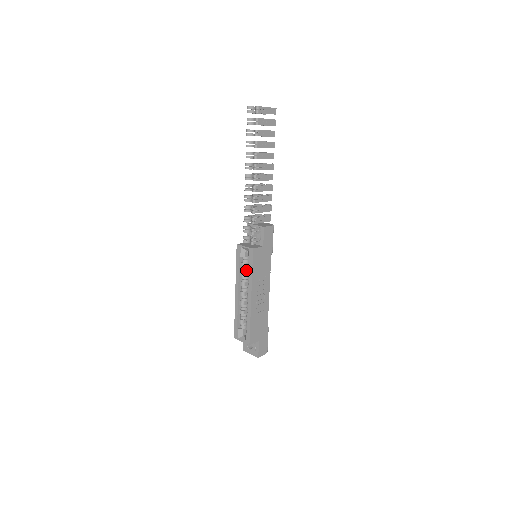
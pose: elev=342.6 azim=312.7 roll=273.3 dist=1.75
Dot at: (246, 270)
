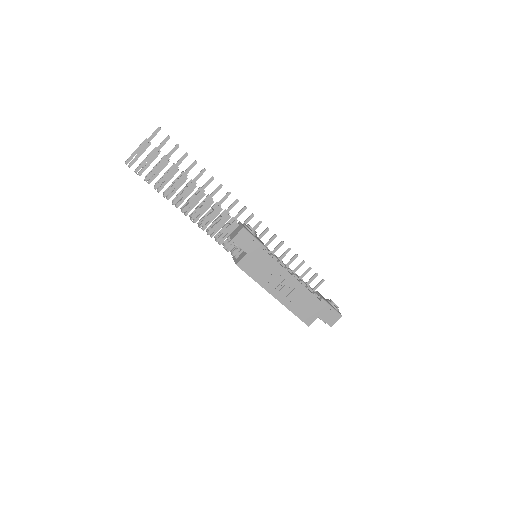
Dot at: occluded
